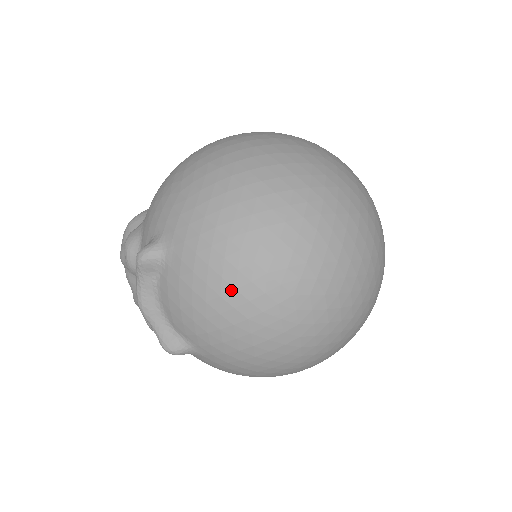
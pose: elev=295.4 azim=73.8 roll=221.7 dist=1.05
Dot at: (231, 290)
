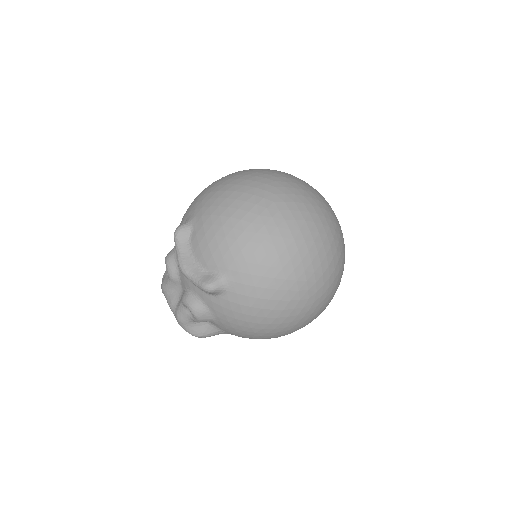
Dot at: (235, 211)
